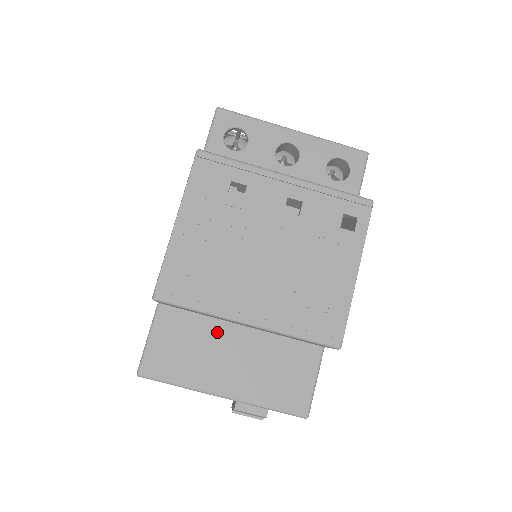
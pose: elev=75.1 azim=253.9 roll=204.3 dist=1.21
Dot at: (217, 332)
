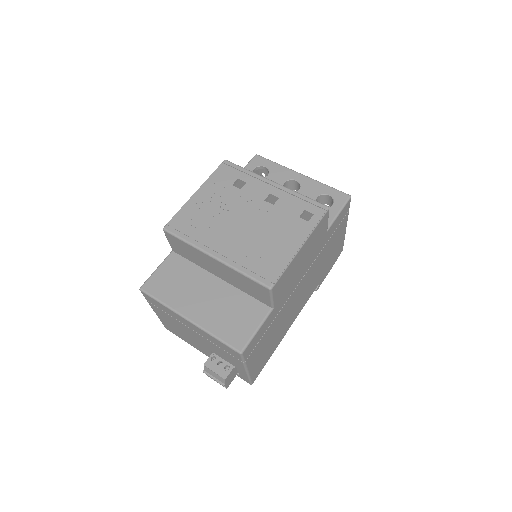
Dot at: (201, 277)
